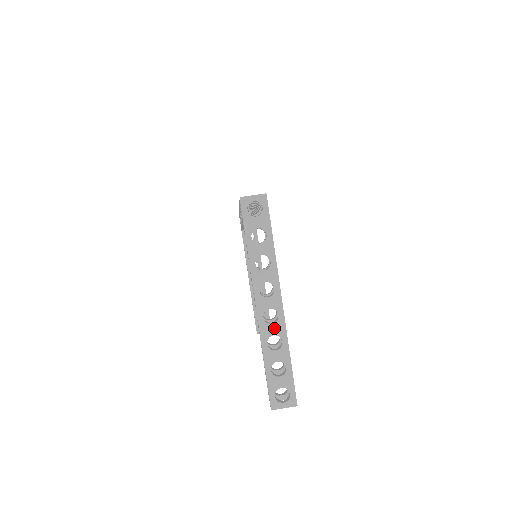
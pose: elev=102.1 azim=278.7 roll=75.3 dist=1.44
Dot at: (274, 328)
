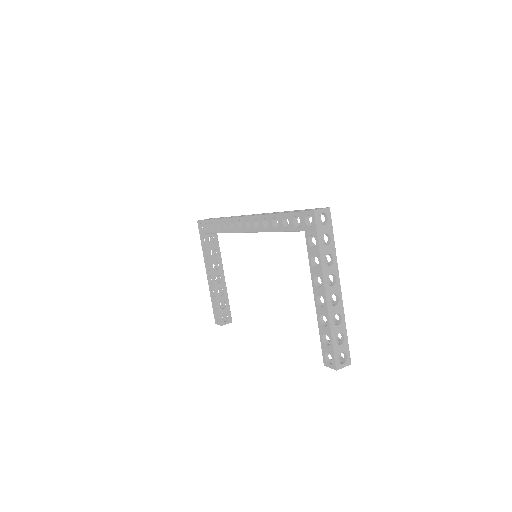
Dot at: (337, 308)
